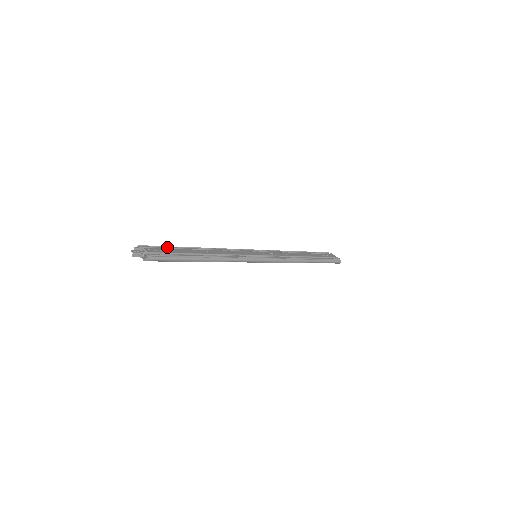
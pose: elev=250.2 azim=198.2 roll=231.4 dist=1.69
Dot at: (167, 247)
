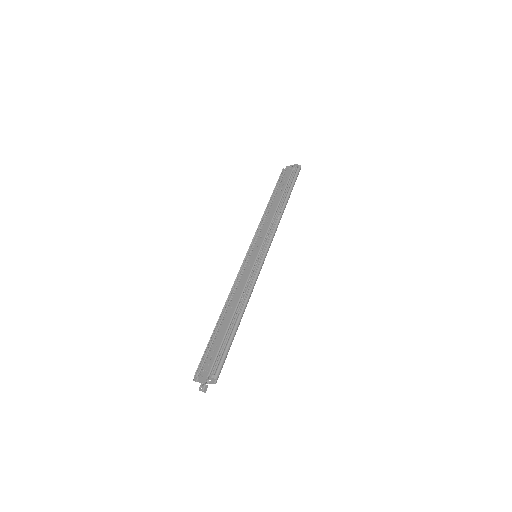
Dot at: (208, 347)
